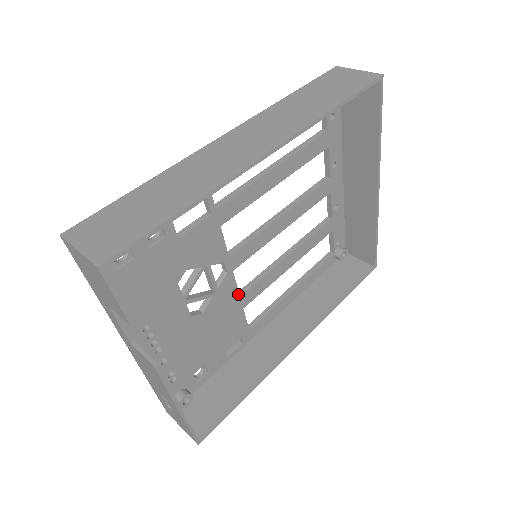
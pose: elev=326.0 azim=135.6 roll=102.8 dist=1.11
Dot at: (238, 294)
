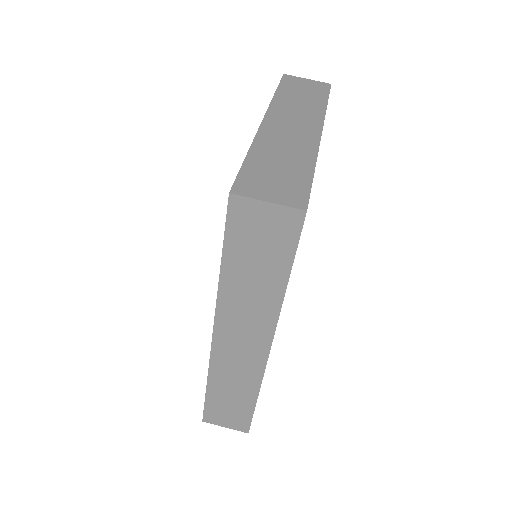
Dot at: occluded
